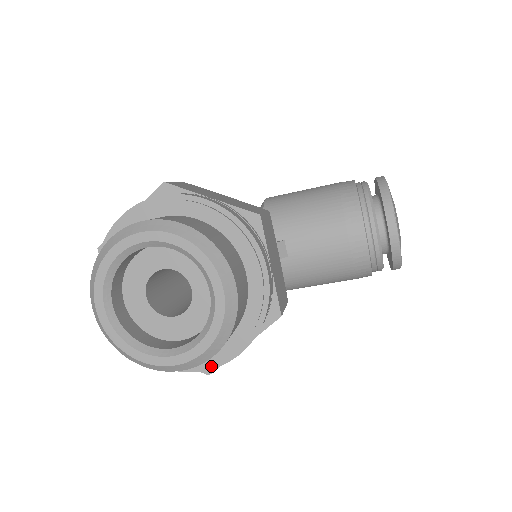
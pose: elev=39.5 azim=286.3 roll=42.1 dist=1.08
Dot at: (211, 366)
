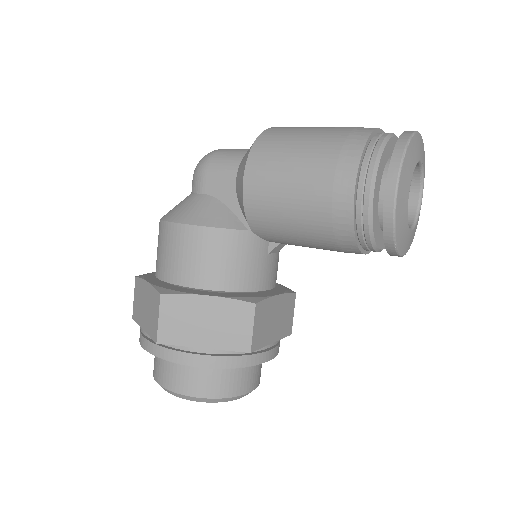
Dot at: occluded
